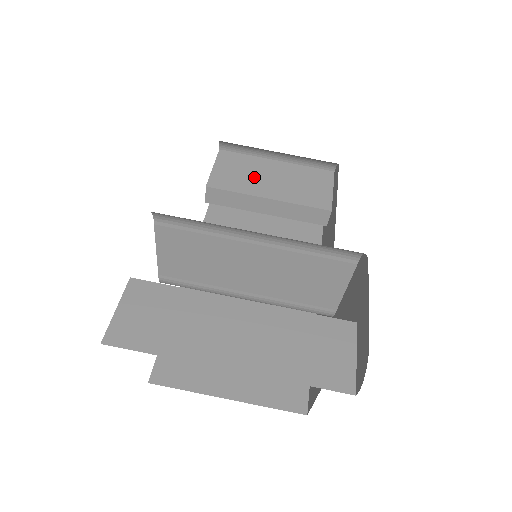
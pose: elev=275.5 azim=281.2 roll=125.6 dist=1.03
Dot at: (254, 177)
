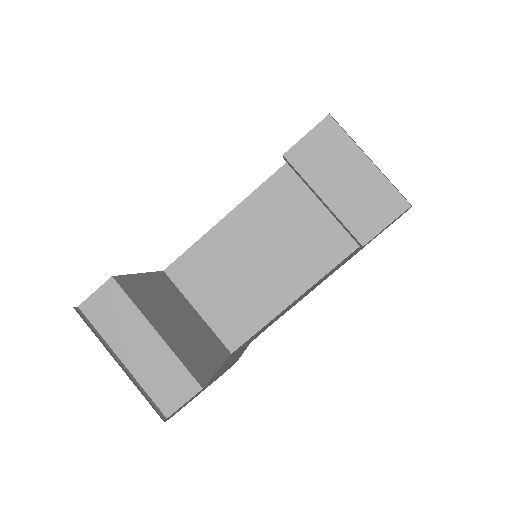
Dot at: (331, 168)
